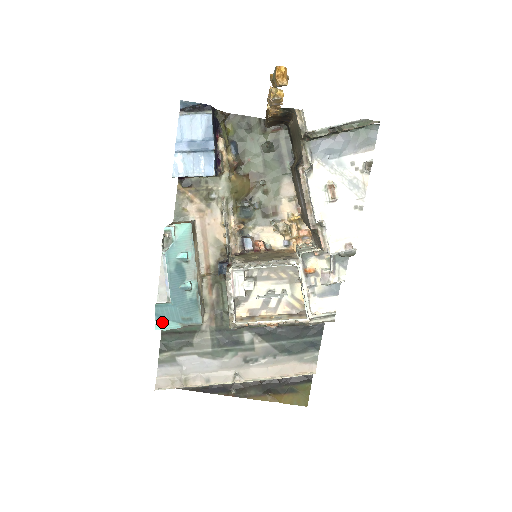
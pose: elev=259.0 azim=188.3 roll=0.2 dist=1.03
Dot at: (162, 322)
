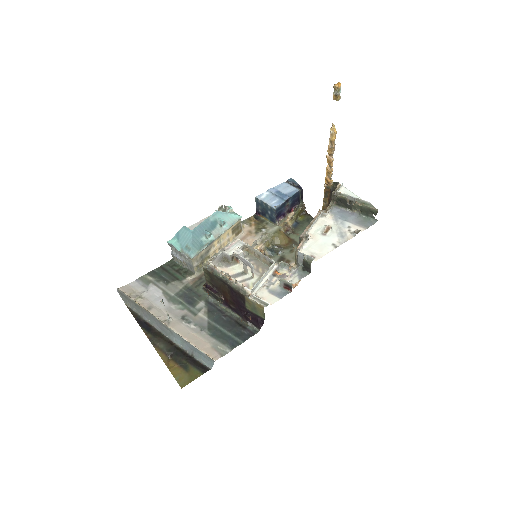
Dot at: (175, 240)
